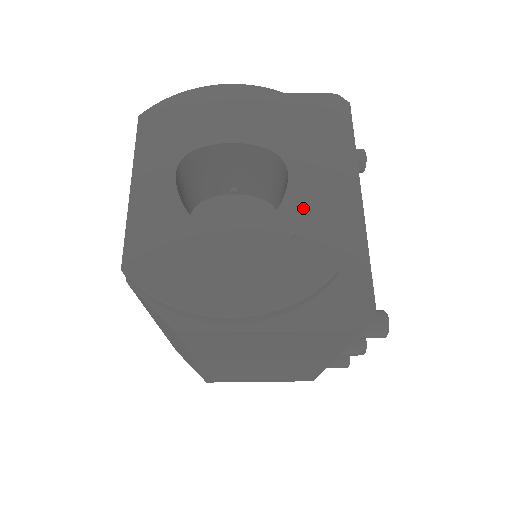
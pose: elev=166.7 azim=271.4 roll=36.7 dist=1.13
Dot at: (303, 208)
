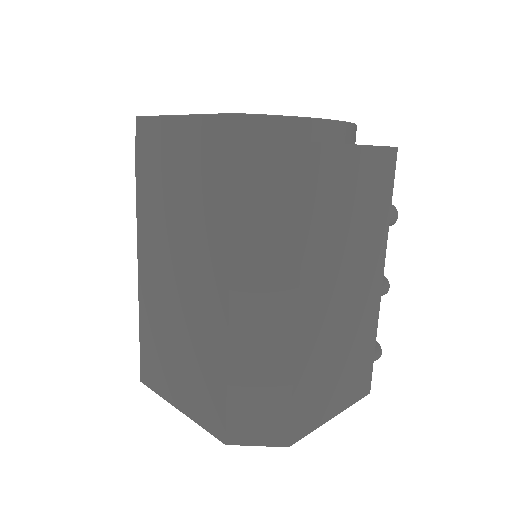
Dot at: occluded
